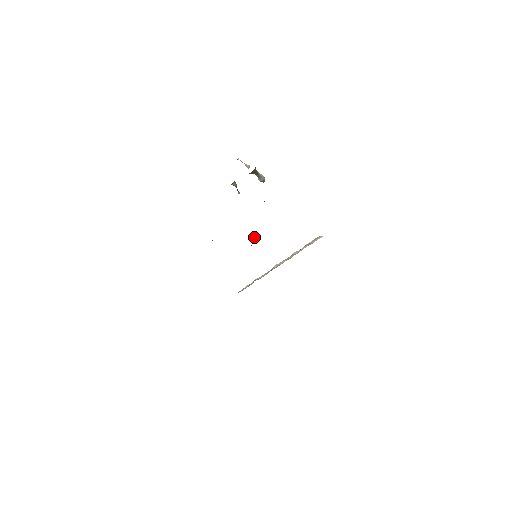
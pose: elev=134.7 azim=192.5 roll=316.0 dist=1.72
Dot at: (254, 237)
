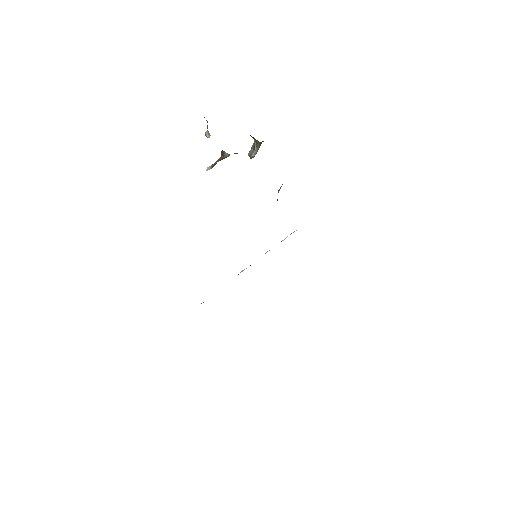
Dot at: occluded
